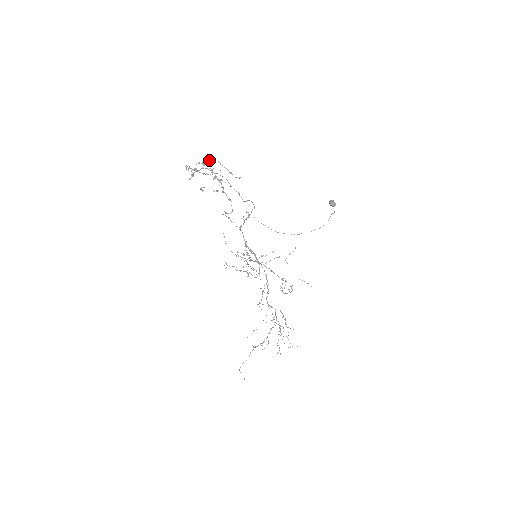
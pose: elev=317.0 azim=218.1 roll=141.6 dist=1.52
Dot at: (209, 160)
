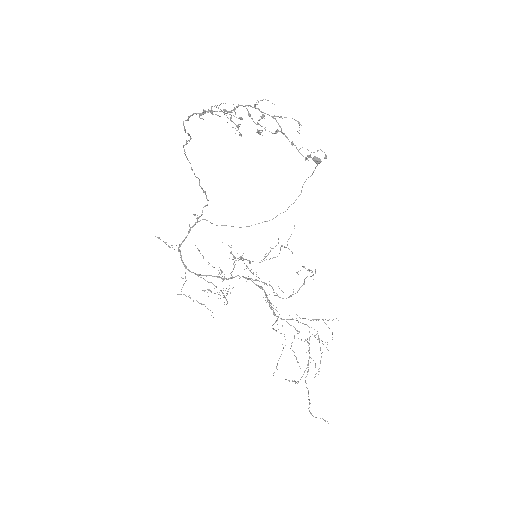
Dot at: (217, 105)
